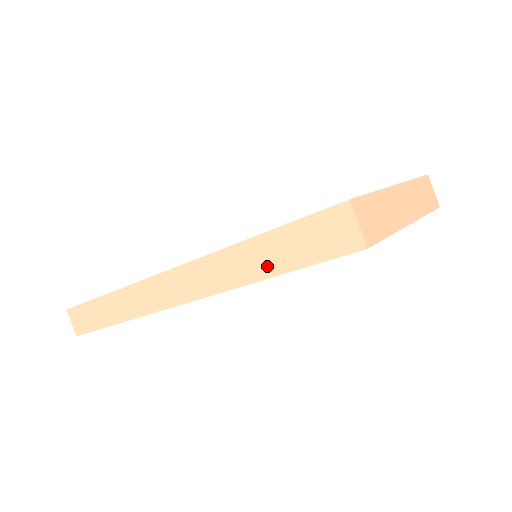
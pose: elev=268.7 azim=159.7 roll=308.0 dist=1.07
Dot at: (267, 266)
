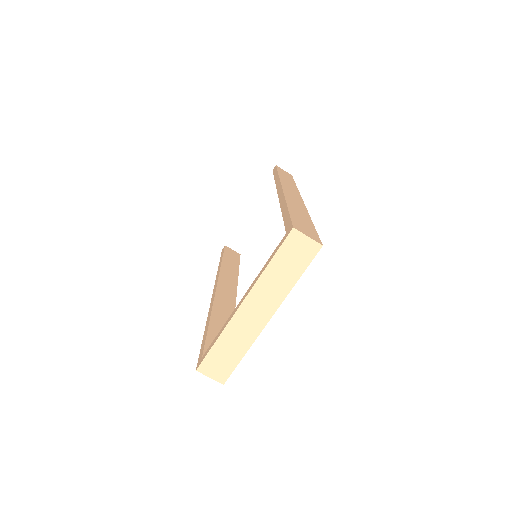
Dot at: occluded
